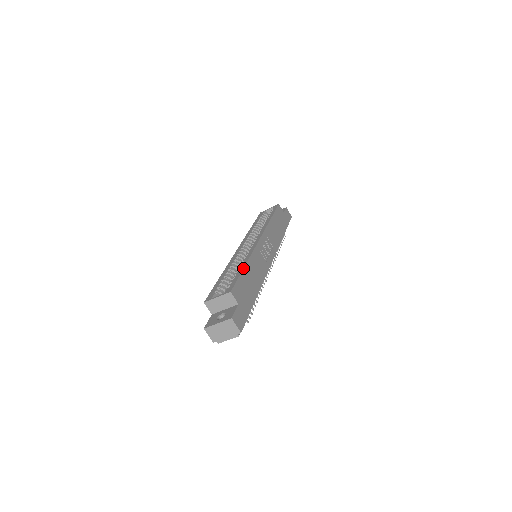
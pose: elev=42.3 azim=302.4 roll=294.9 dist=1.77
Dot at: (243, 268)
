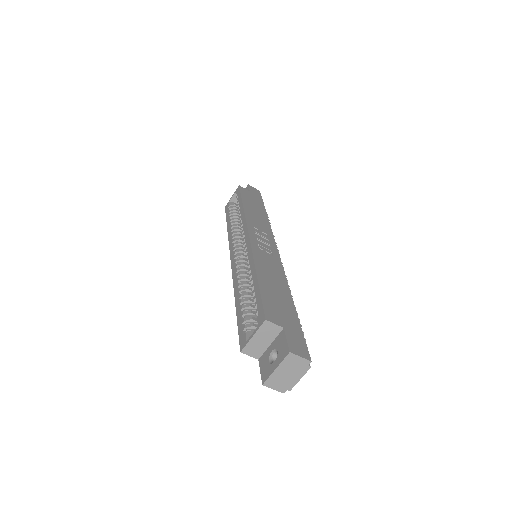
Dot at: (257, 280)
